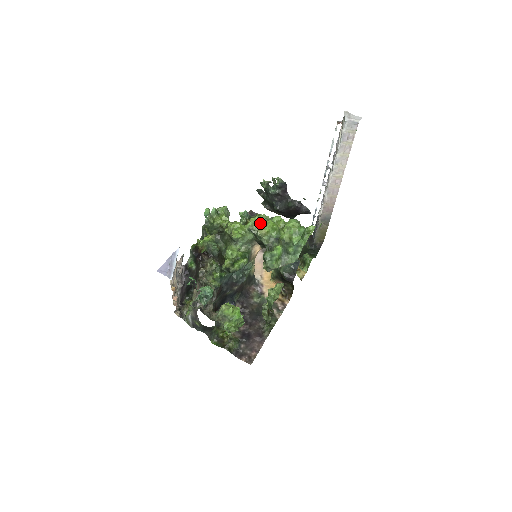
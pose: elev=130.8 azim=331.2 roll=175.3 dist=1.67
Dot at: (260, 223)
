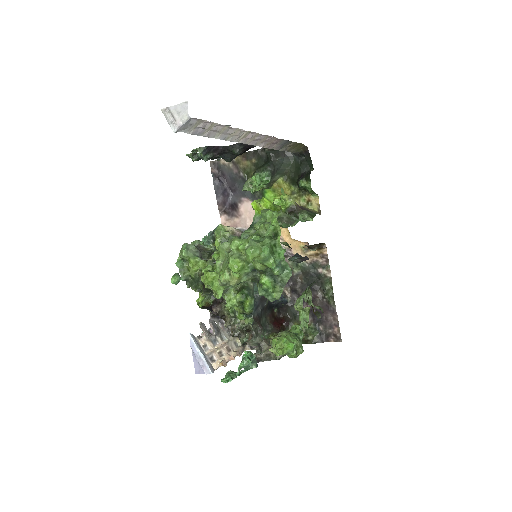
Dot at: (224, 272)
